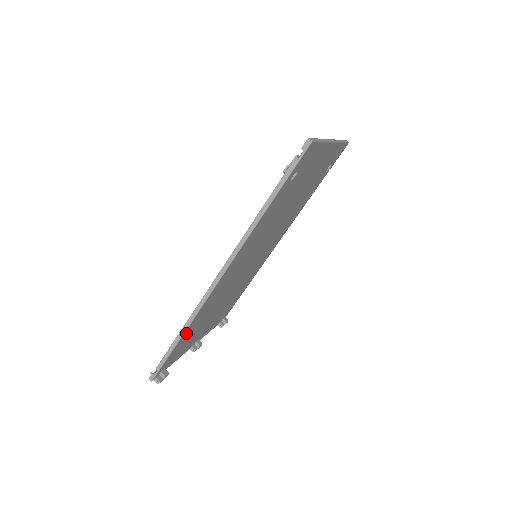
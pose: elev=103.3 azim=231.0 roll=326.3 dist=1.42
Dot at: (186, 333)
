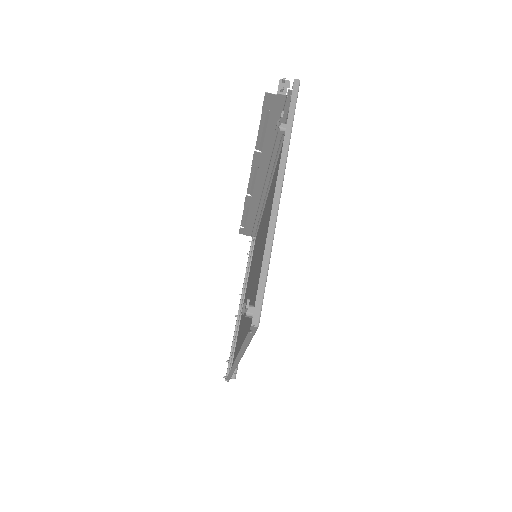
Dot at: occluded
